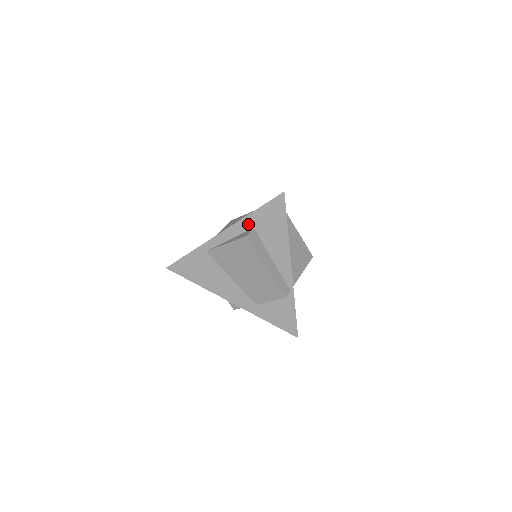
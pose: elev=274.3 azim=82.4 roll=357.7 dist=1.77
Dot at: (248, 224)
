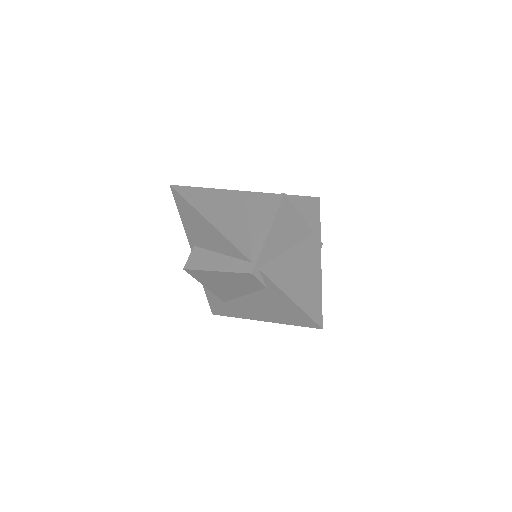
Dot at: occluded
